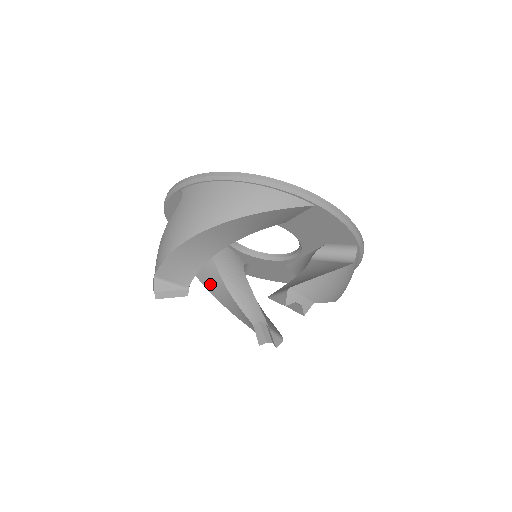
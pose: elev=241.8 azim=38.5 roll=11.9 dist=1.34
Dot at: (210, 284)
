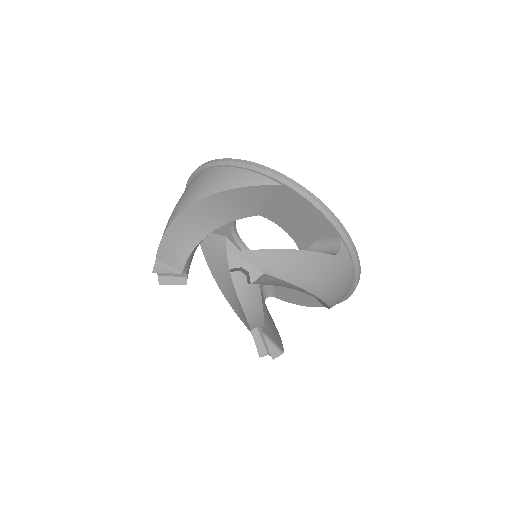
Dot at: (227, 293)
